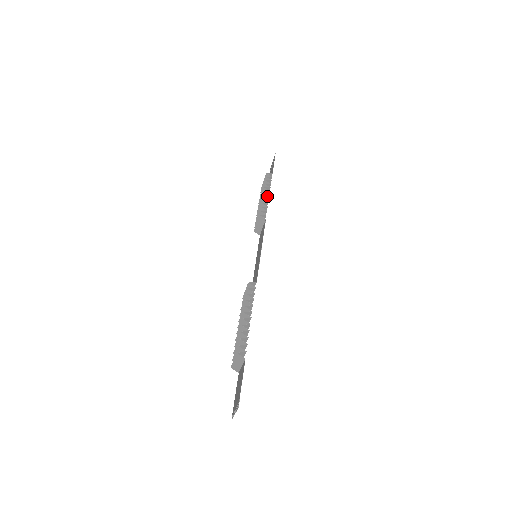
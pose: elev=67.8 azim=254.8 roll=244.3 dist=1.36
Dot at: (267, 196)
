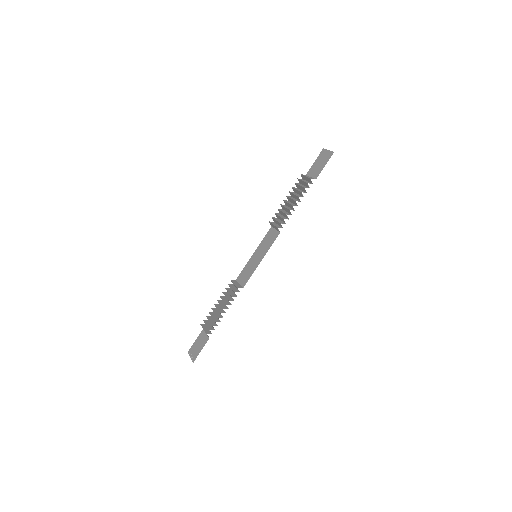
Dot at: (296, 205)
